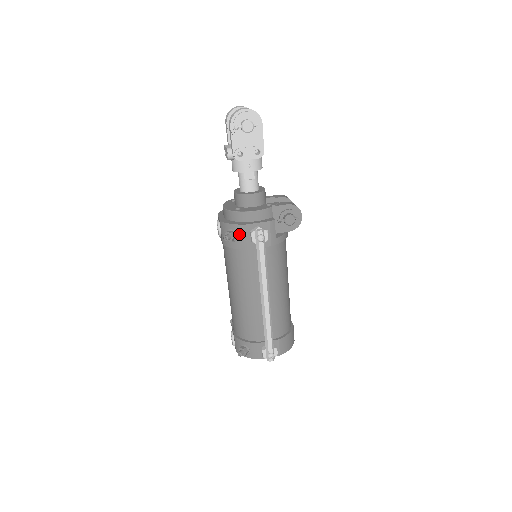
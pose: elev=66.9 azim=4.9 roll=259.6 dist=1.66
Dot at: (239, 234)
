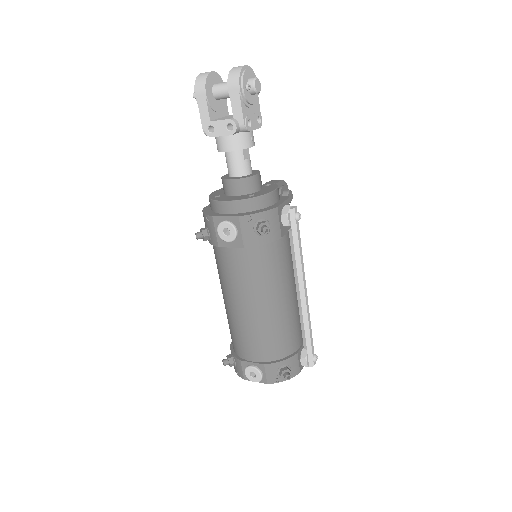
Dot at: (272, 222)
